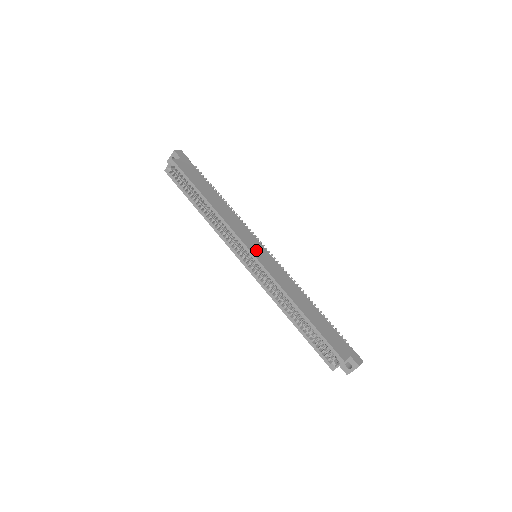
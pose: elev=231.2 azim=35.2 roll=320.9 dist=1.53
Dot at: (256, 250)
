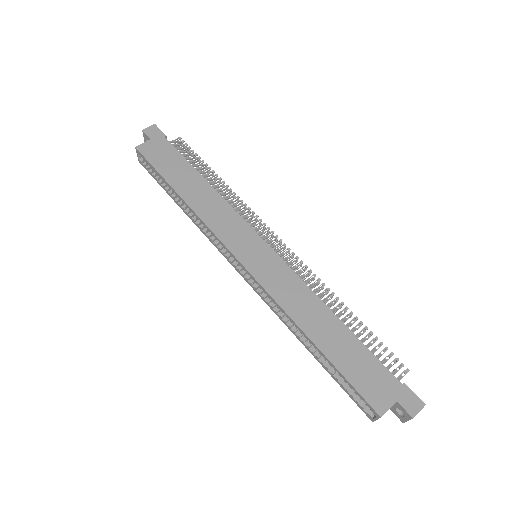
Dot at: (248, 252)
